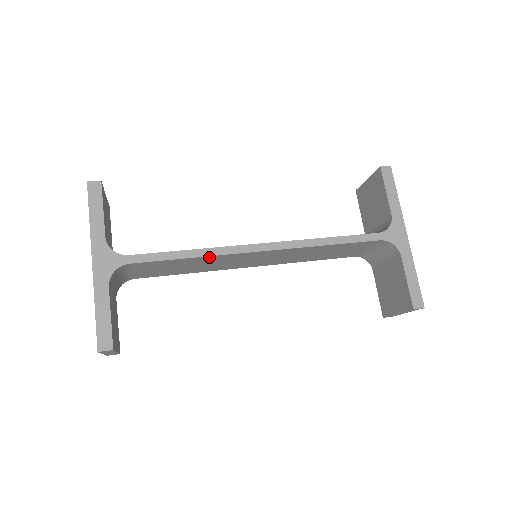
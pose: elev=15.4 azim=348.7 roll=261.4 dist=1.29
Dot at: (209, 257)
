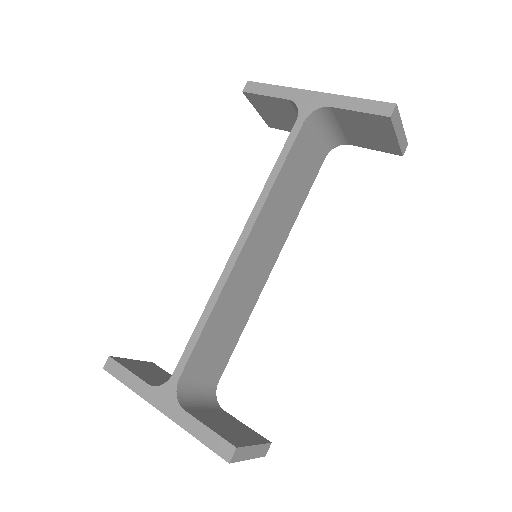
Dot at: (219, 301)
